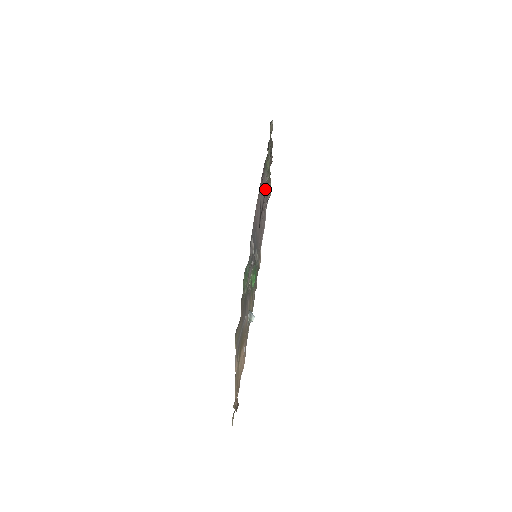
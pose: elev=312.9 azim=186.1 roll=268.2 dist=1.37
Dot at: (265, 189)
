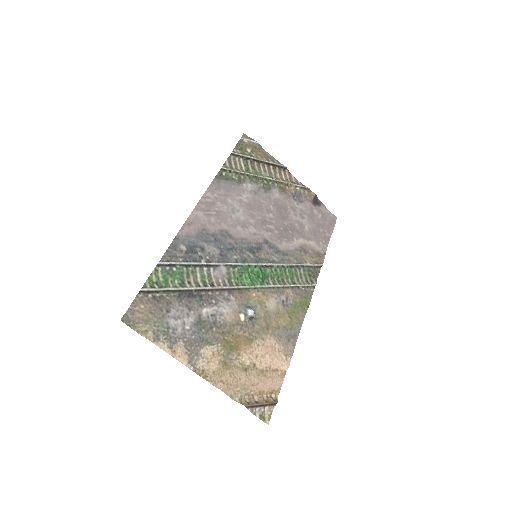
Dot at: (268, 195)
